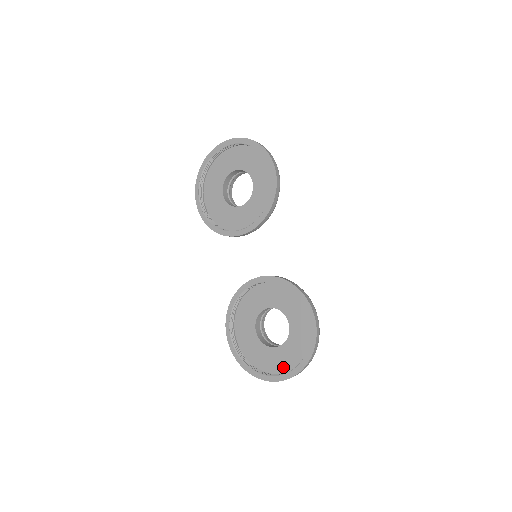
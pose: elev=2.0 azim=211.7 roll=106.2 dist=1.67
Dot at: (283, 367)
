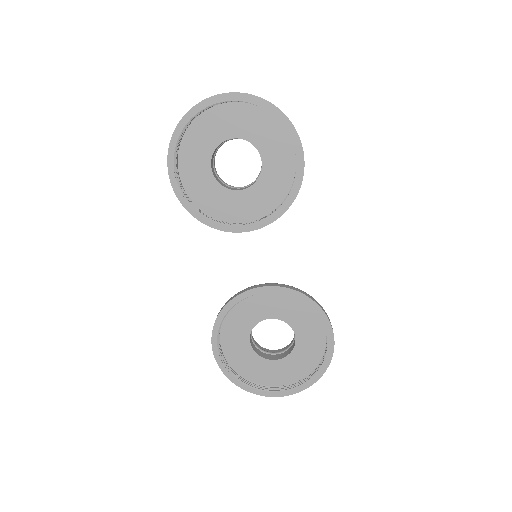
Dot at: (283, 380)
